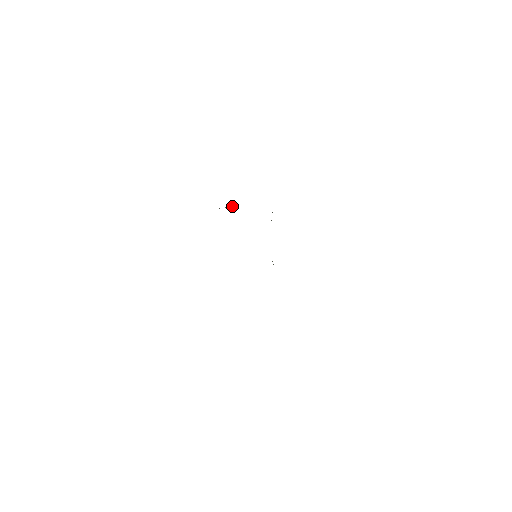
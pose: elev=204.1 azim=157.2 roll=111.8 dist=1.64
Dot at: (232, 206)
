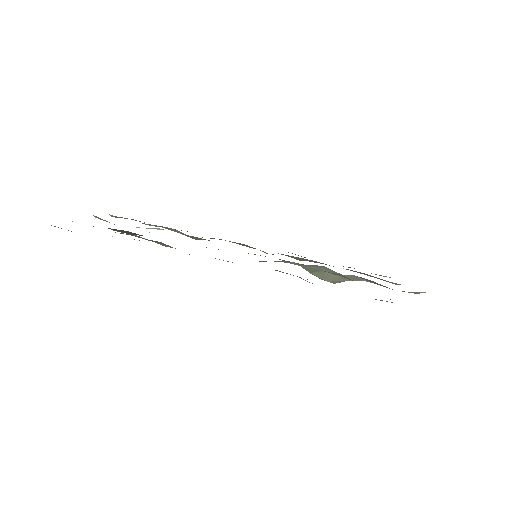
Dot at: occluded
